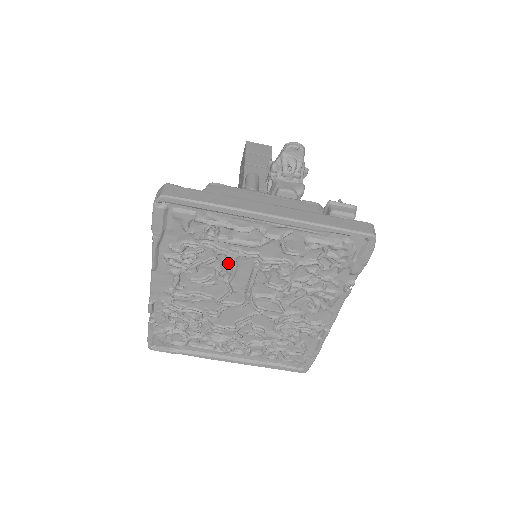
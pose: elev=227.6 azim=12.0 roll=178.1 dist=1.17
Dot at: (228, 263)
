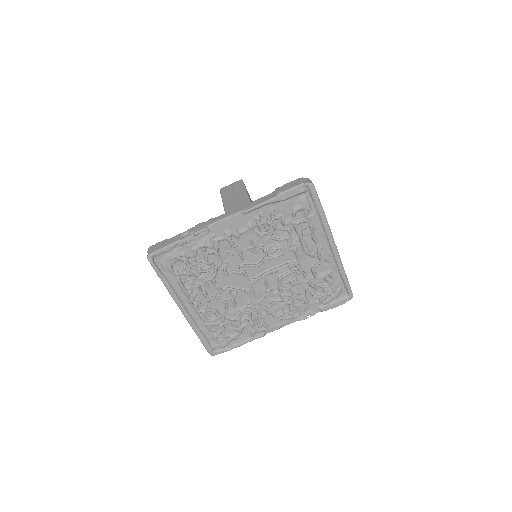
Dot at: (284, 249)
